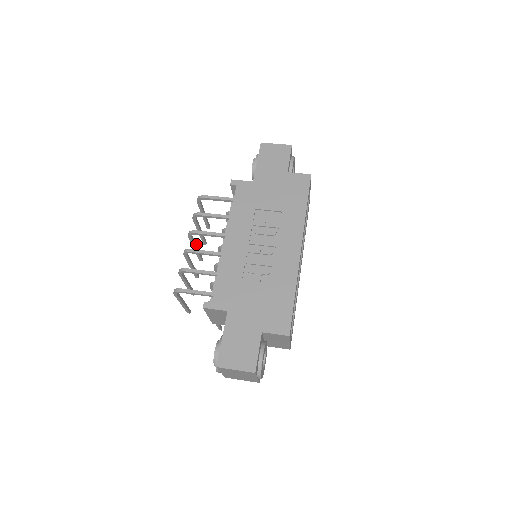
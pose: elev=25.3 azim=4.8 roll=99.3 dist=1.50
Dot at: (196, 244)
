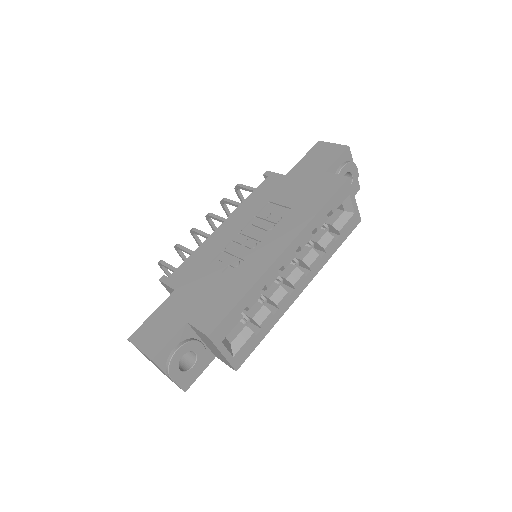
Dot at: occluded
